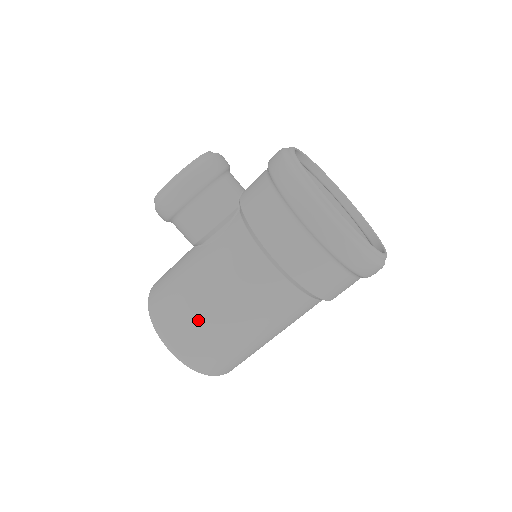
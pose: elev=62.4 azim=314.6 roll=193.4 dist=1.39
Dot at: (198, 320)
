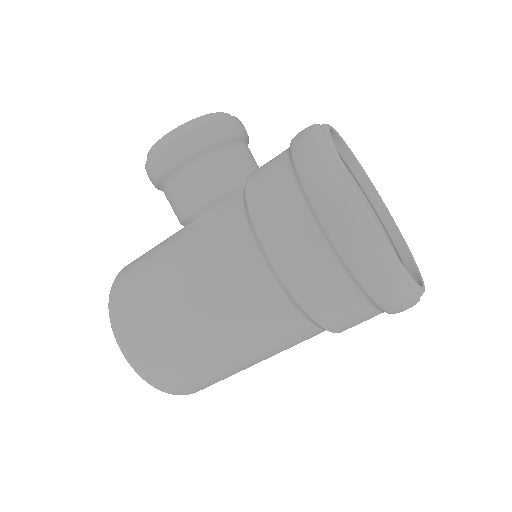
Dot at: (159, 315)
